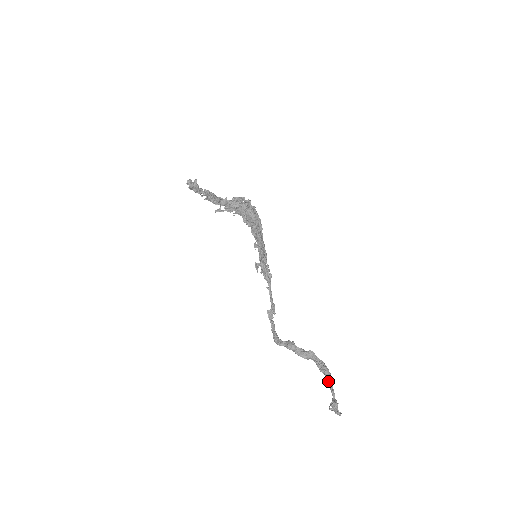
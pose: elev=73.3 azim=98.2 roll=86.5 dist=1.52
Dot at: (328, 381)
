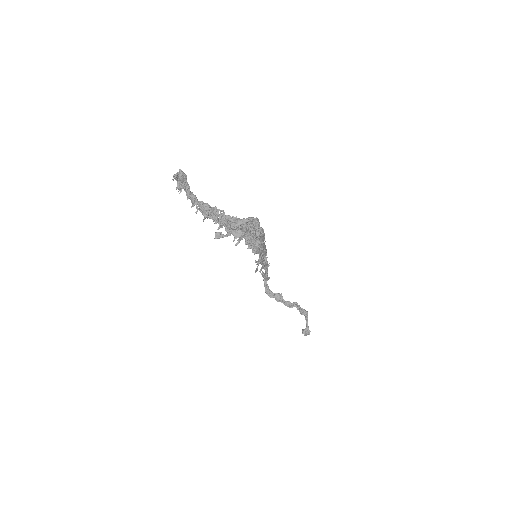
Dot at: occluded
